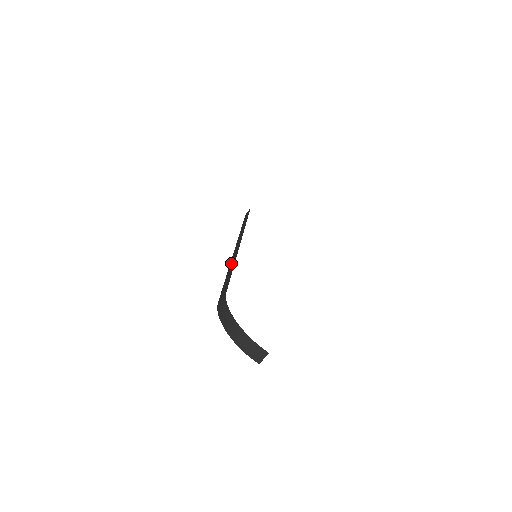
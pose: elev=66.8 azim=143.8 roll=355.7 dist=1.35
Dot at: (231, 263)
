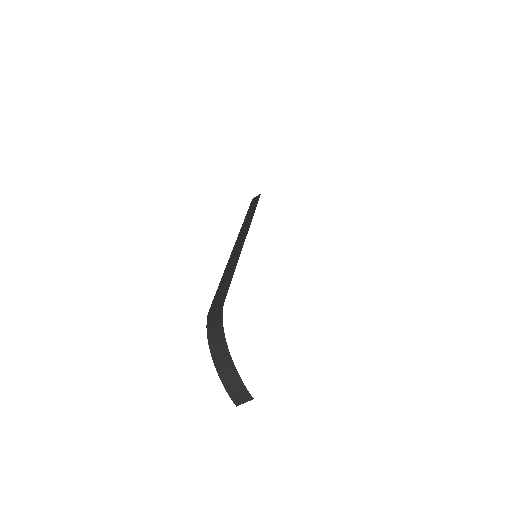
Dot at: (231, 259)
